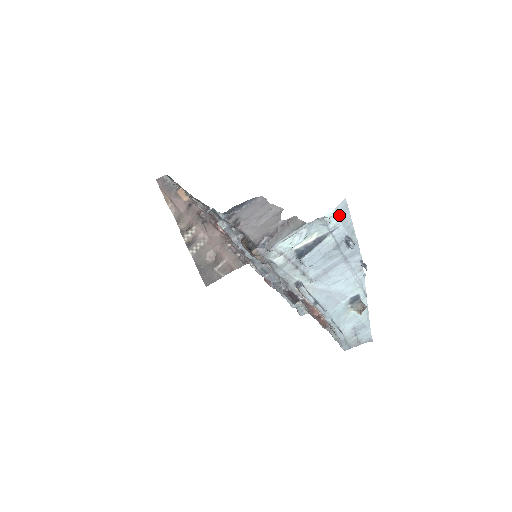
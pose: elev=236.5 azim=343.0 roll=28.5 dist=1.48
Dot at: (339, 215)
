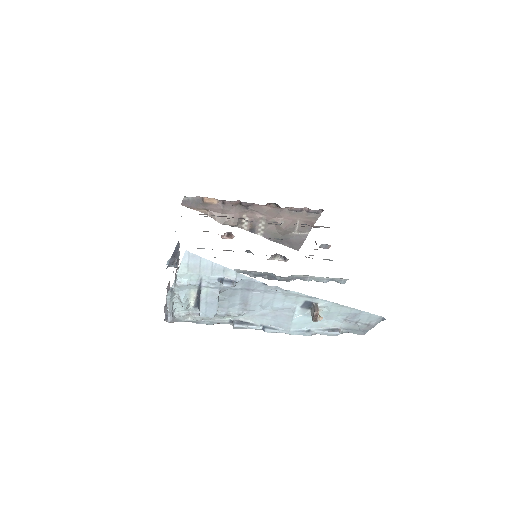
Dot at: (190, 270)
